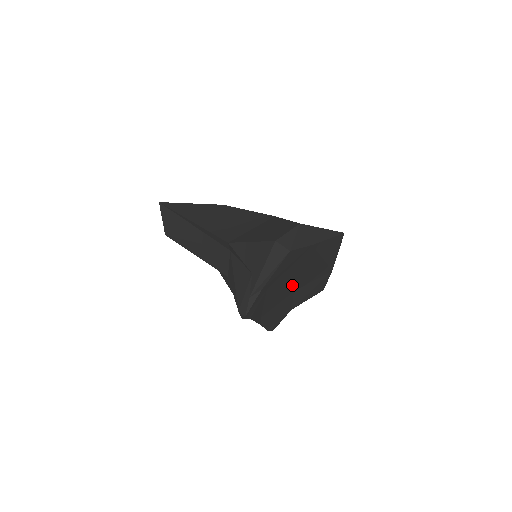
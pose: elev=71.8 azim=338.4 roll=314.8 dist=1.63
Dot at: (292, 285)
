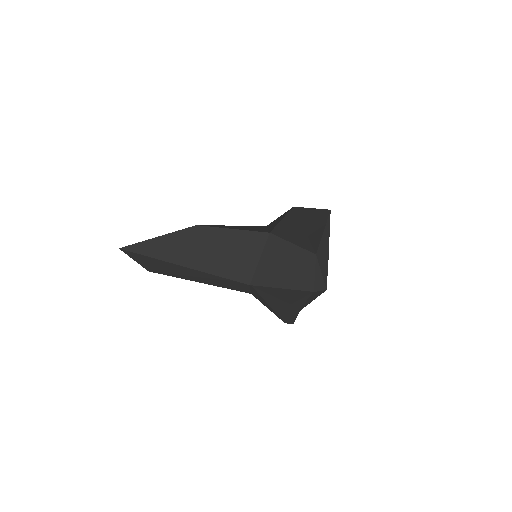
Dot at: occluded
